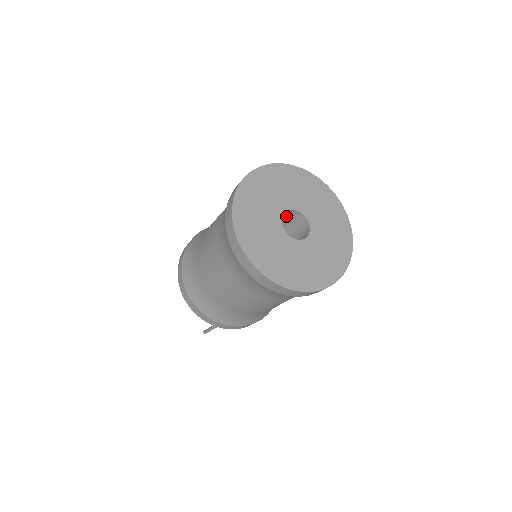
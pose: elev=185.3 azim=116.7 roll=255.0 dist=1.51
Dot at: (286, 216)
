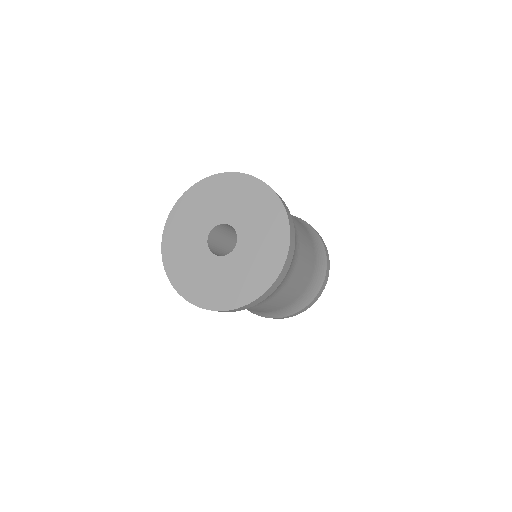
Dot at: occluded
